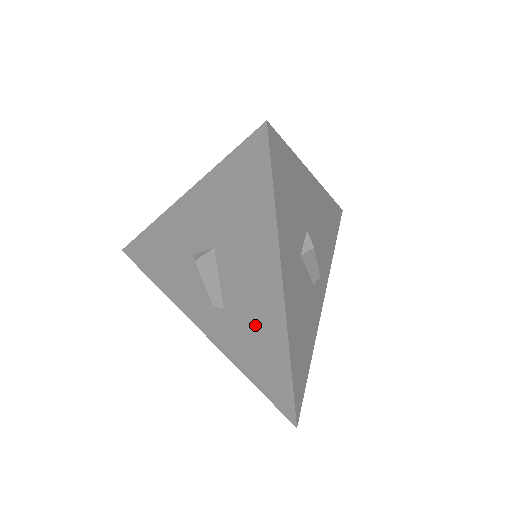
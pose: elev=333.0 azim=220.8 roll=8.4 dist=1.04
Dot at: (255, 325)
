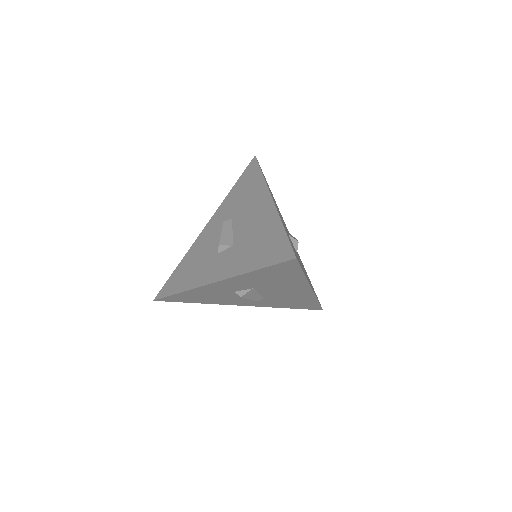
Dot at: (291, 298)
